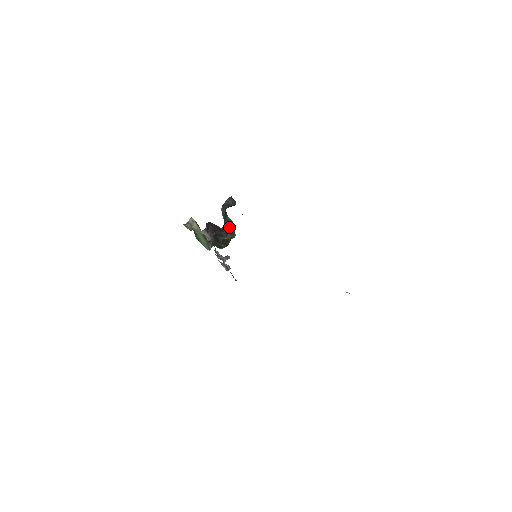
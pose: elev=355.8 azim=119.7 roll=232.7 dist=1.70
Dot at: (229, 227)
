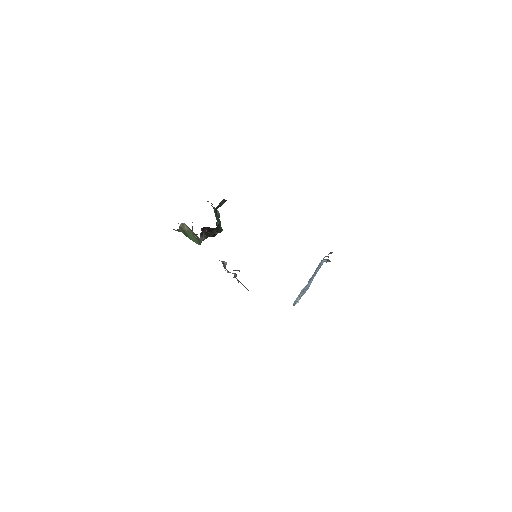
Dot at: (220, 223)
